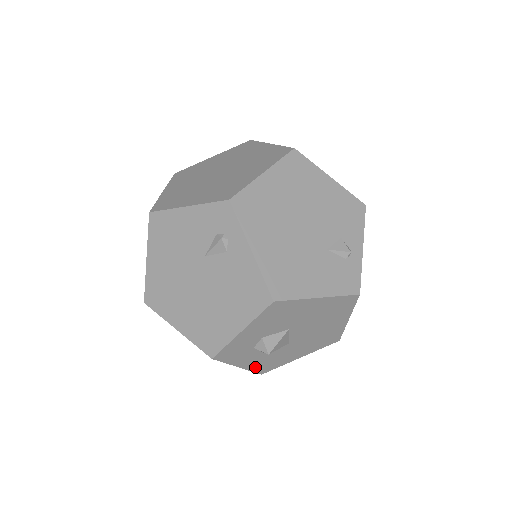
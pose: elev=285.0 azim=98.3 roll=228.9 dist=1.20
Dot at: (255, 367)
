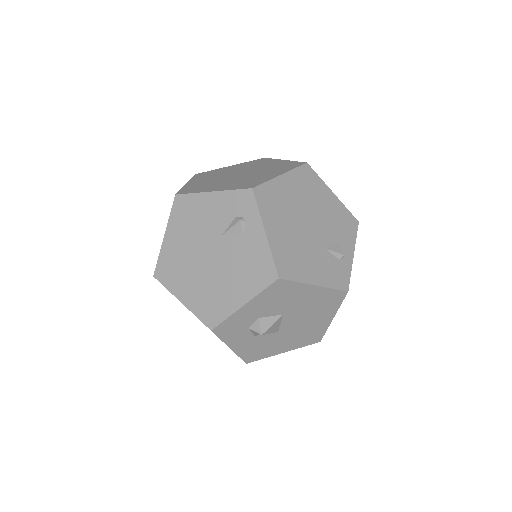
Dot at: (243, 353)
